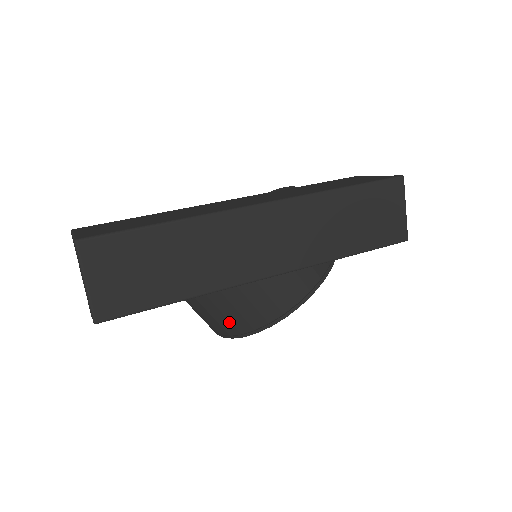
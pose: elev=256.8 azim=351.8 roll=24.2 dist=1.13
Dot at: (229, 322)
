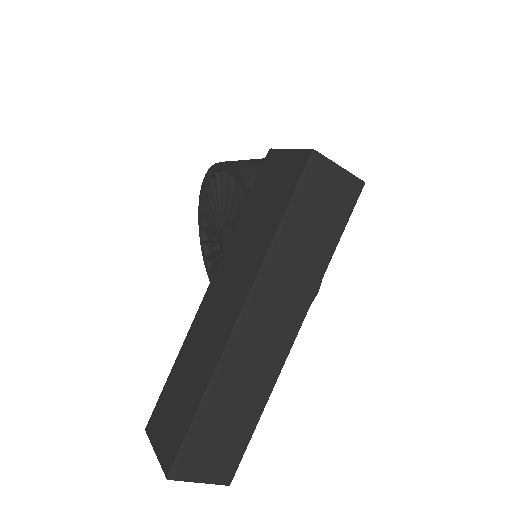
Dot at: occluded
